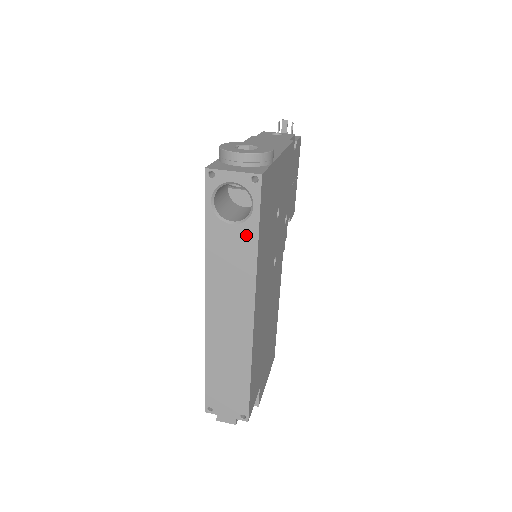
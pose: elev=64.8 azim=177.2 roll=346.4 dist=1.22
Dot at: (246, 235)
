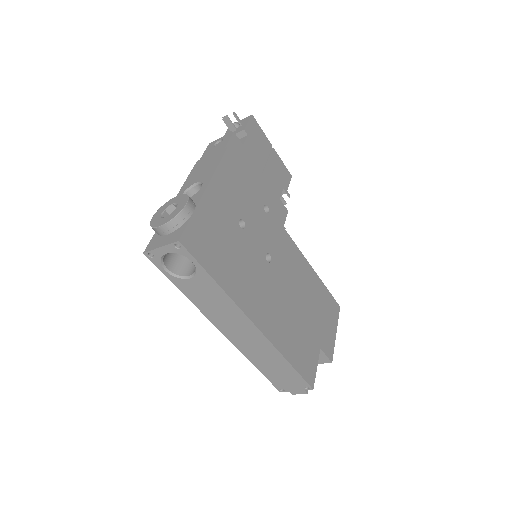
Dot at: (204, 281)
